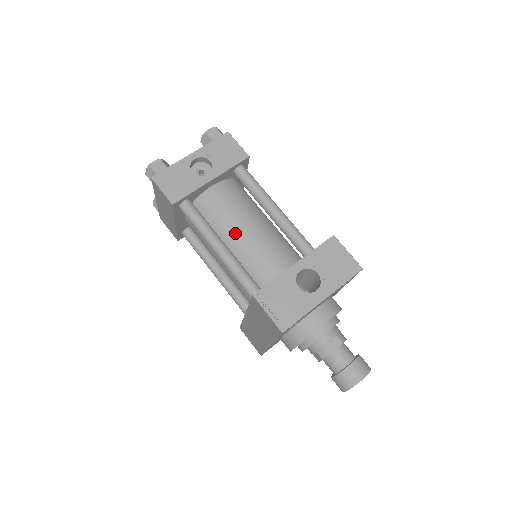
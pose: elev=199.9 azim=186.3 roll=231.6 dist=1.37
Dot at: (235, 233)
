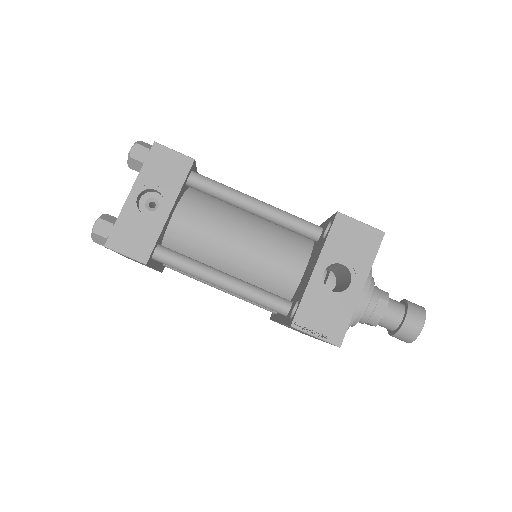
Dot at: (227, 254)
